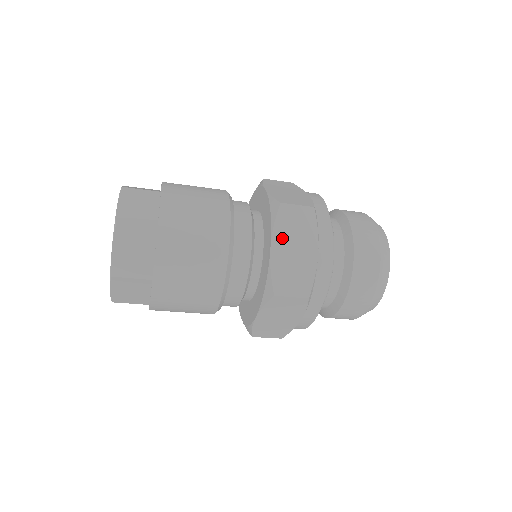
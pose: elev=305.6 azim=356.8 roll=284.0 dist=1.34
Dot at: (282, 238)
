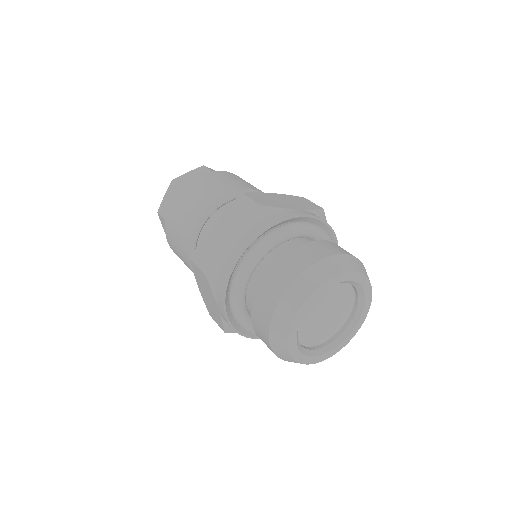
Dot at: (224, 219)
